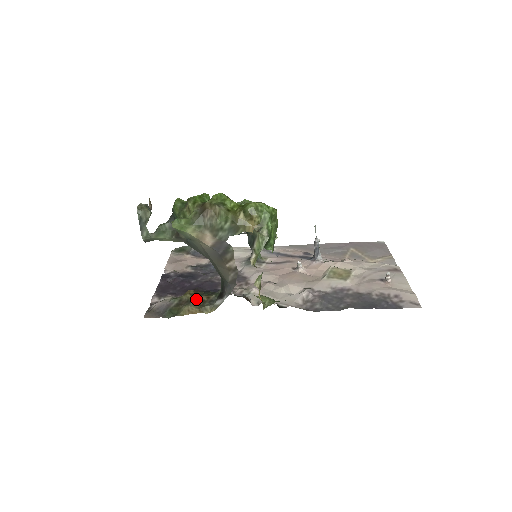
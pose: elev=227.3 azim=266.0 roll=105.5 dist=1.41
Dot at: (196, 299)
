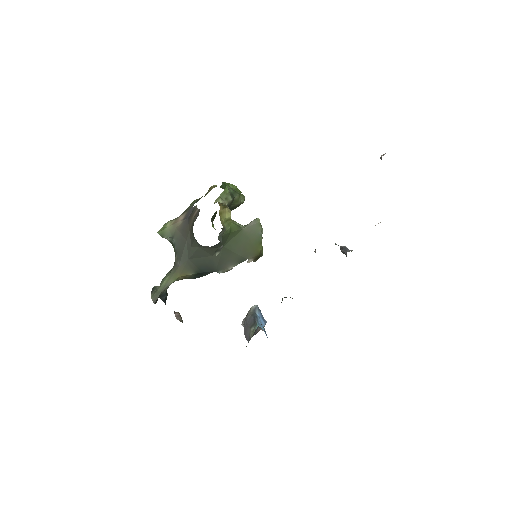
Dot at: occluded
